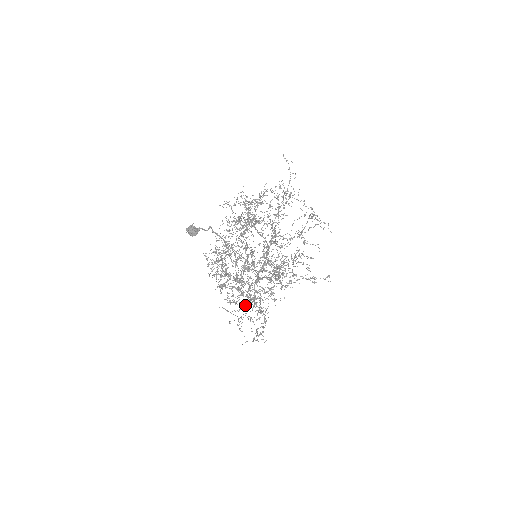
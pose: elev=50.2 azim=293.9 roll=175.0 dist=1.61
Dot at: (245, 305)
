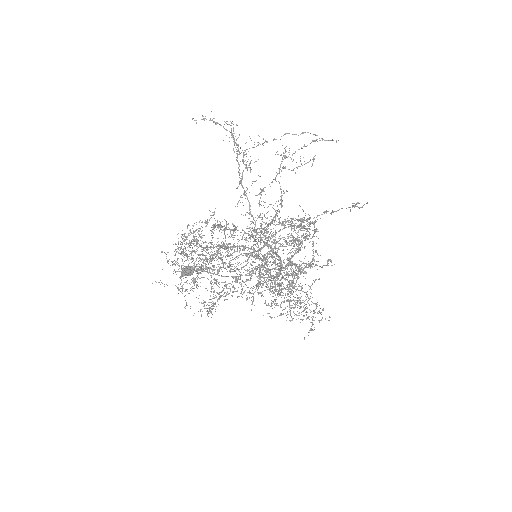
Dot at: occluded
